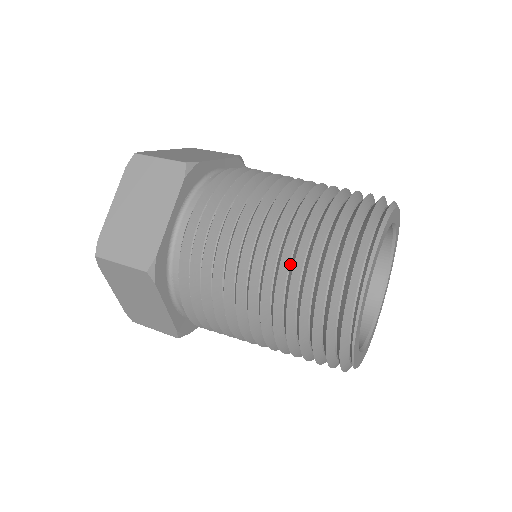
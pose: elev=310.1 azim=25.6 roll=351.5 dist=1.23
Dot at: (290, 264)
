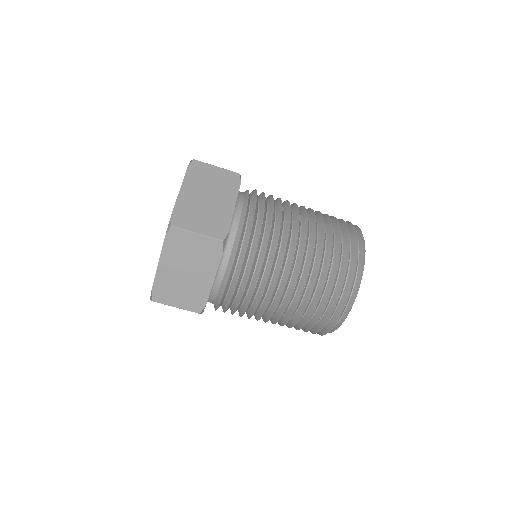
Dot at: (300, 305)
